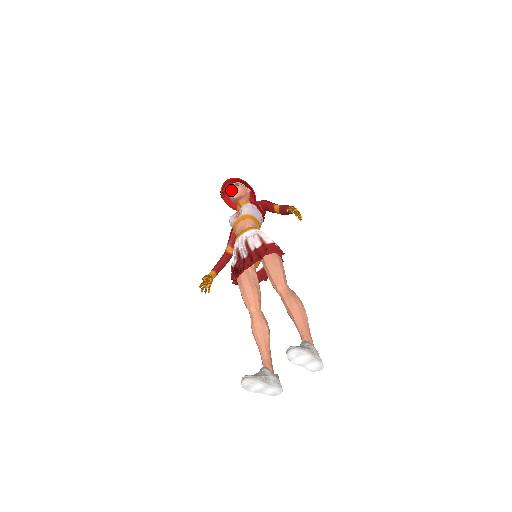
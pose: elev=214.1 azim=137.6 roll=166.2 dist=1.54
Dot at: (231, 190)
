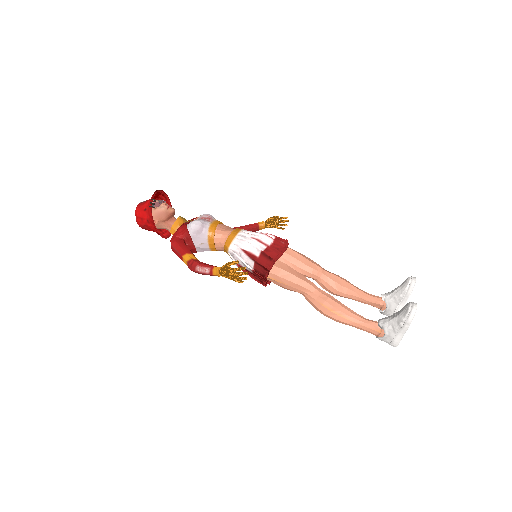
Dot at: (165, 202)
